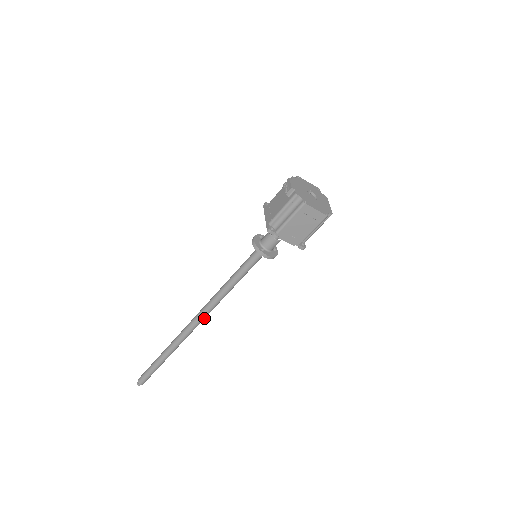
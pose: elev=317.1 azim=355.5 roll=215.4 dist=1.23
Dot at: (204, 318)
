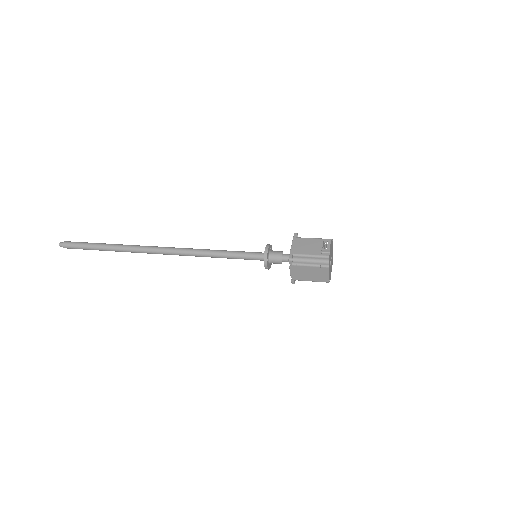
Dot at: (173, 254)
